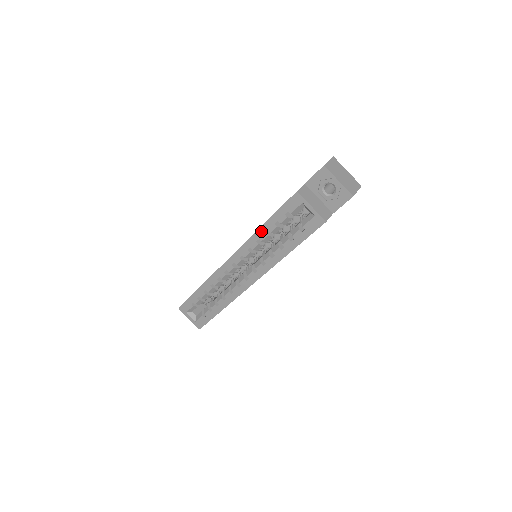
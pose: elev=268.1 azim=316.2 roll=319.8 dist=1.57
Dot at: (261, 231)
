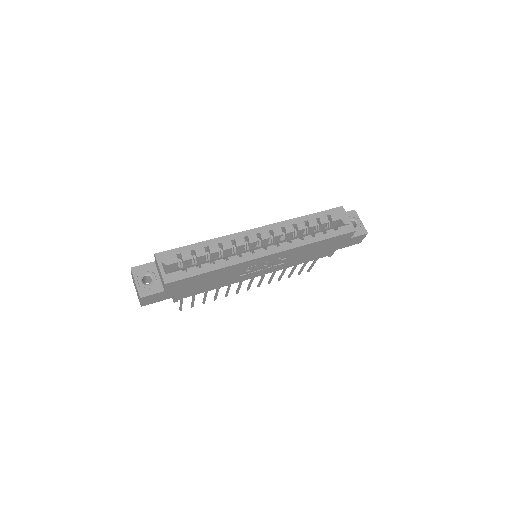
Dot at: (301, 219)
